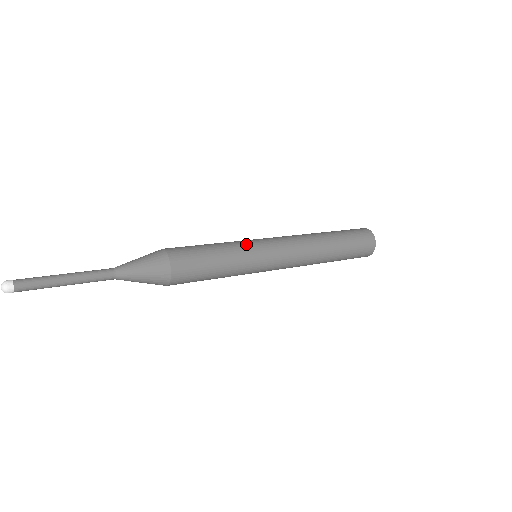
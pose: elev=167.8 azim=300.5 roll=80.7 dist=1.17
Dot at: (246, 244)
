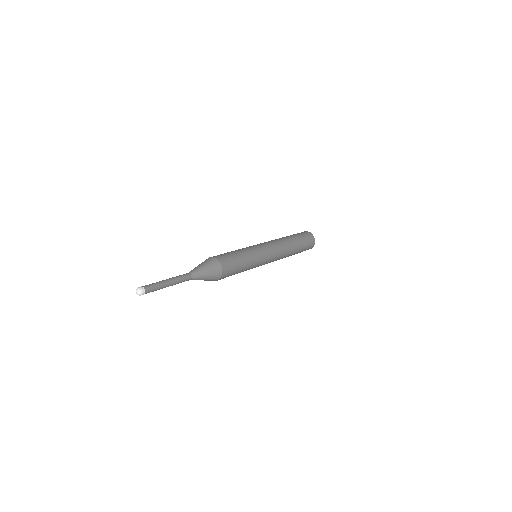
Dot at: (255, 250)
